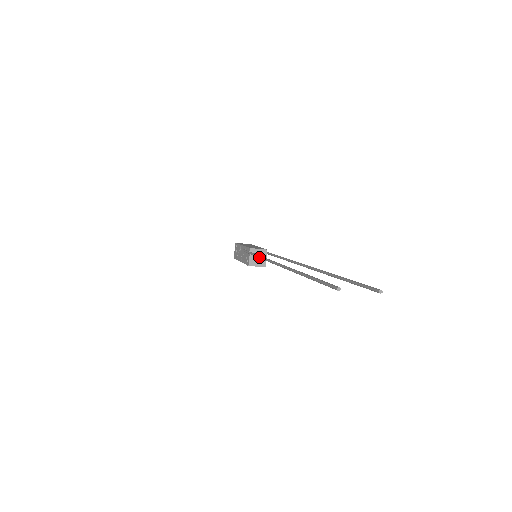
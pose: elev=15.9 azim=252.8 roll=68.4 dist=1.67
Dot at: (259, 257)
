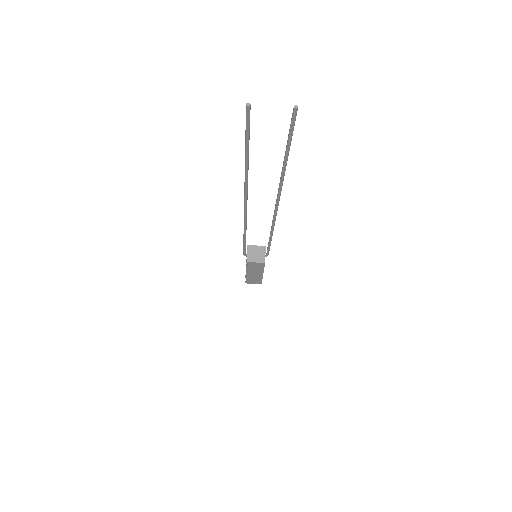
Dot at: occluded
